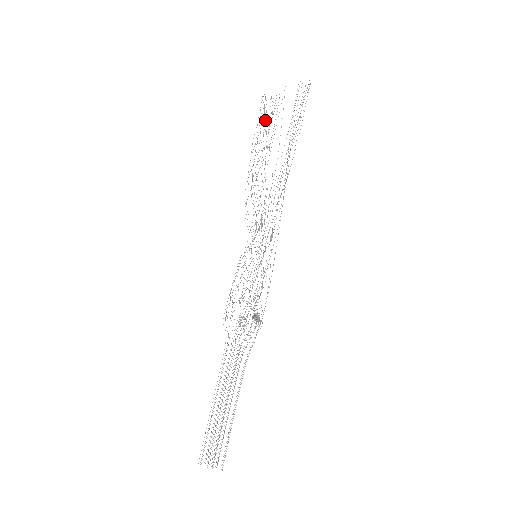
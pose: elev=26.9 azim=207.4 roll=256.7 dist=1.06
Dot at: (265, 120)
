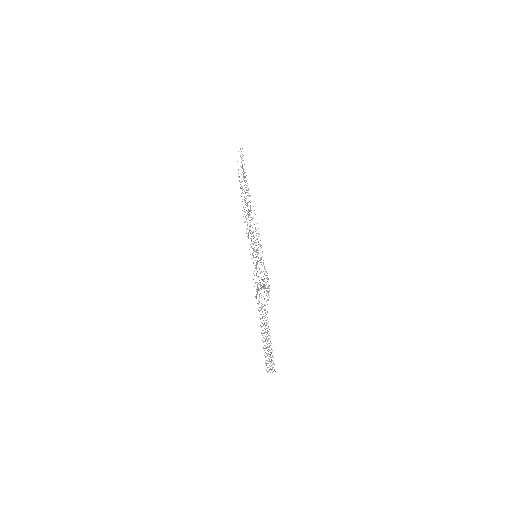
Dot at: occluded
